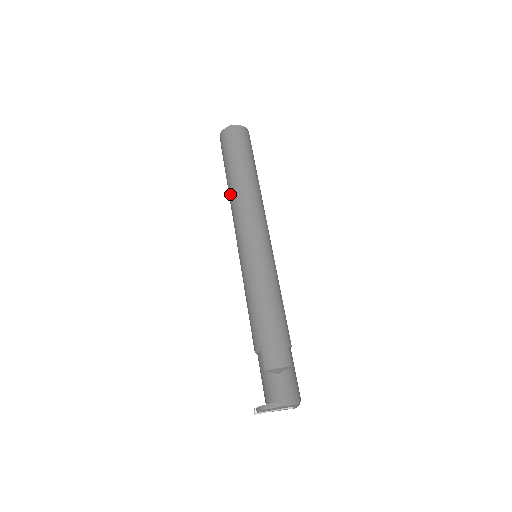
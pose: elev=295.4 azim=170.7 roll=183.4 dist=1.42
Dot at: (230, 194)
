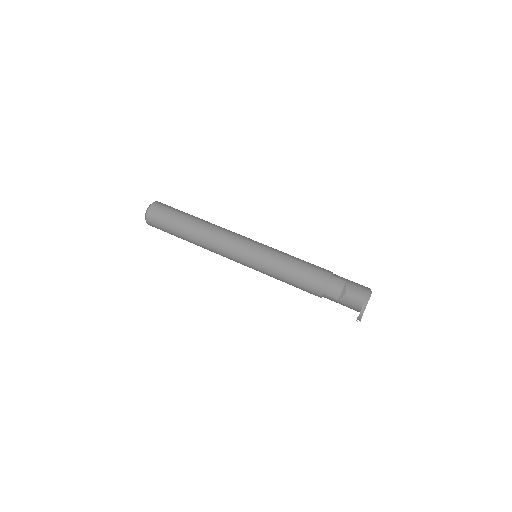
Dot at: (200, 246)
